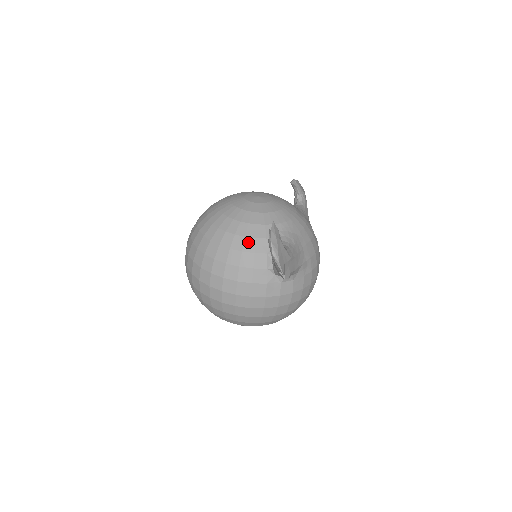
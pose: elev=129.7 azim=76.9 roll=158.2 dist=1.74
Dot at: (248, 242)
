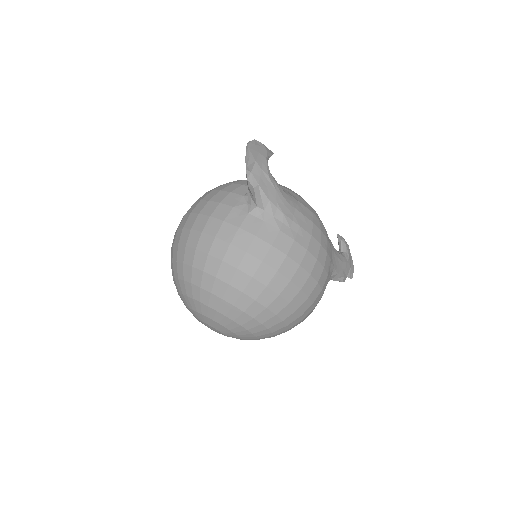
Dot at: (244, 181)
